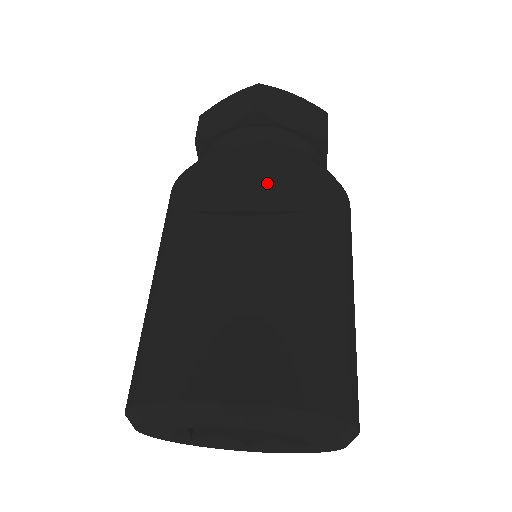
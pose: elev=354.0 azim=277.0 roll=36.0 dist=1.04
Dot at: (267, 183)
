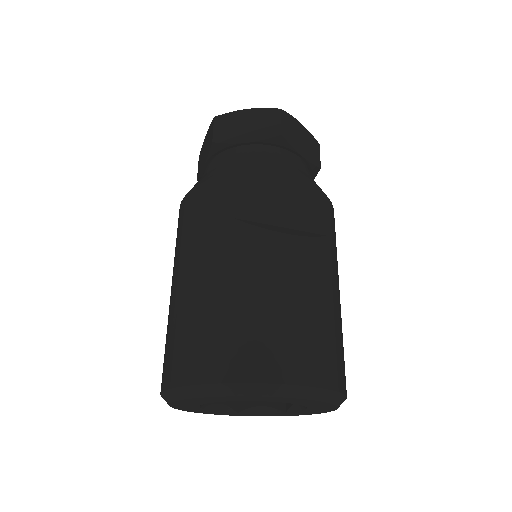
Dot at: (295, 205)
